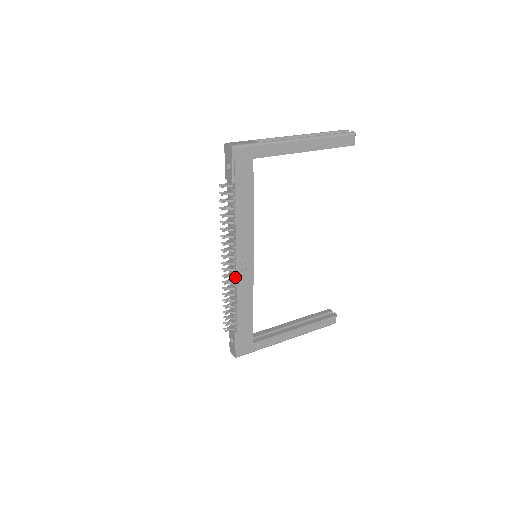
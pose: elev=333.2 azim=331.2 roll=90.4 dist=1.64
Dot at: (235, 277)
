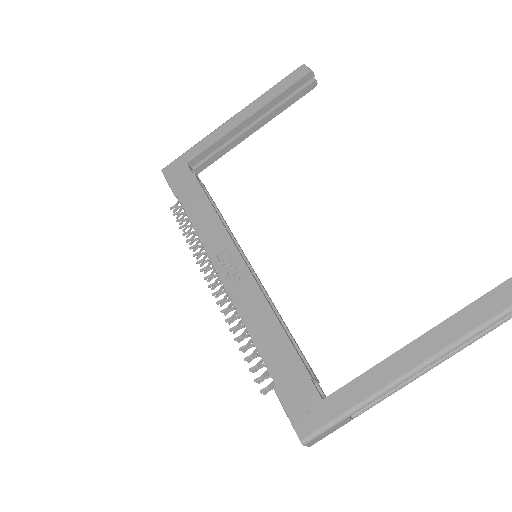
Dot at: (228, 293)
